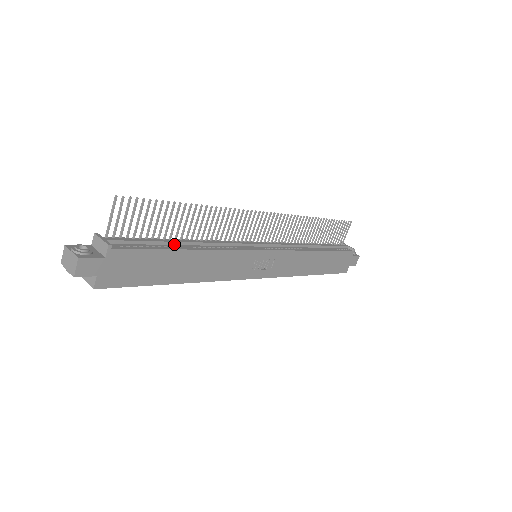
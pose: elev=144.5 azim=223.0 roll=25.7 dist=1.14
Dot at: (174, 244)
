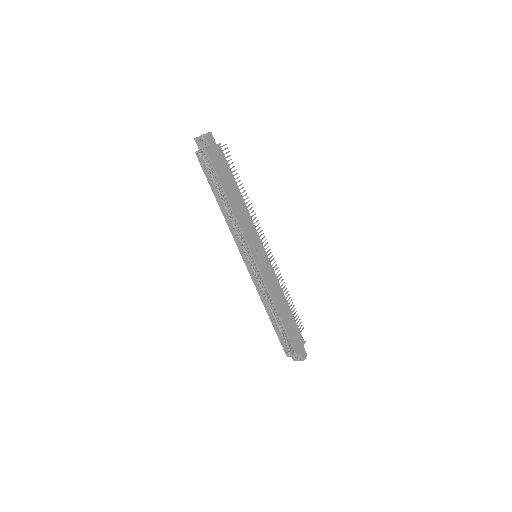
Dot at: occluded
